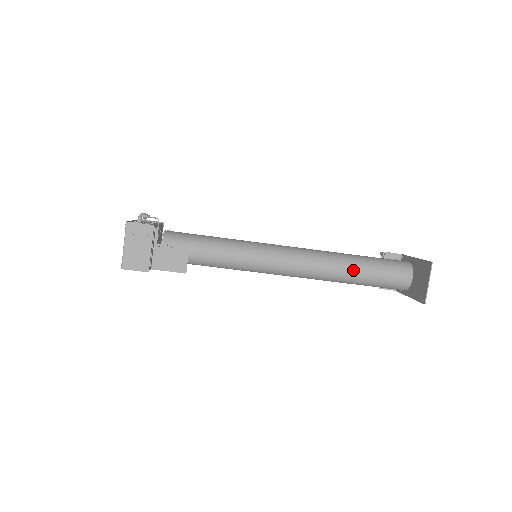
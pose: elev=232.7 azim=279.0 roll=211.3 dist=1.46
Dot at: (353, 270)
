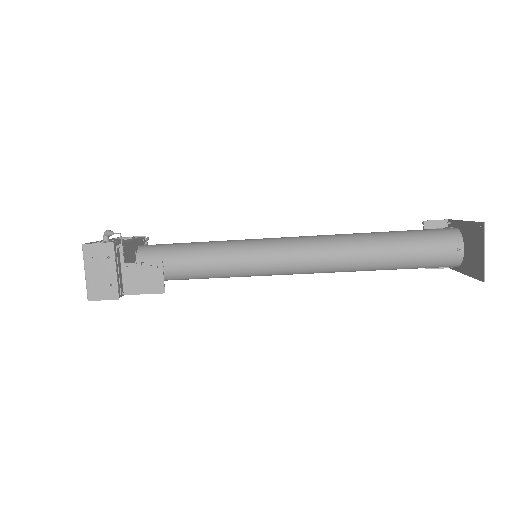
Dot at: (379, 252)
